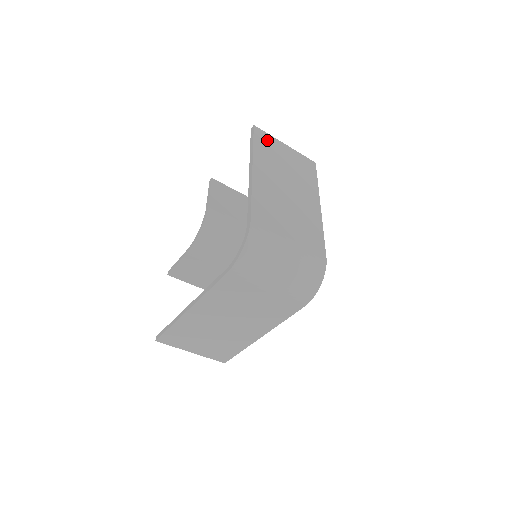
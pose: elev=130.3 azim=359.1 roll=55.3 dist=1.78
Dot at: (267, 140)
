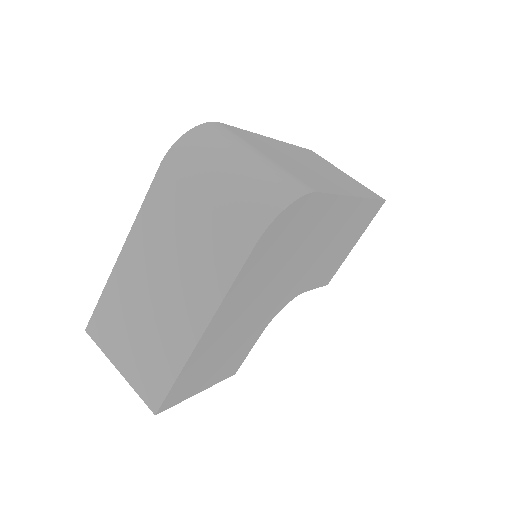
Dot at: (319, 158)
